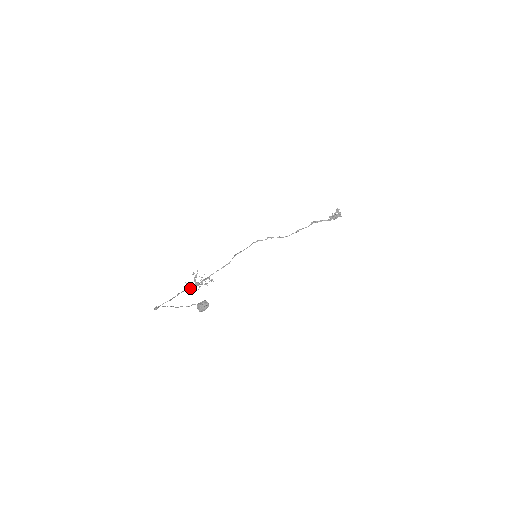
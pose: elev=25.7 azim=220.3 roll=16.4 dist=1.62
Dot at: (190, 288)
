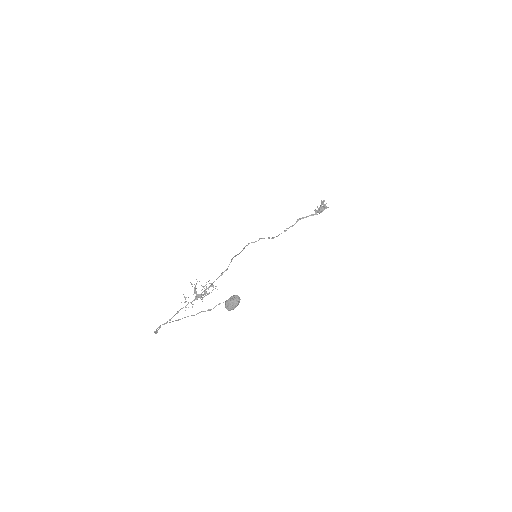
Dot at: (190, 302)
